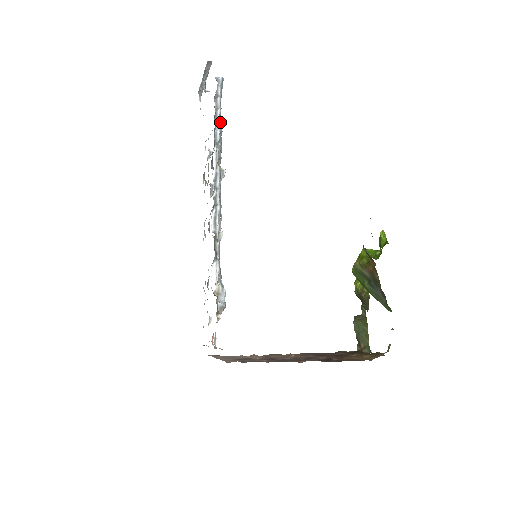
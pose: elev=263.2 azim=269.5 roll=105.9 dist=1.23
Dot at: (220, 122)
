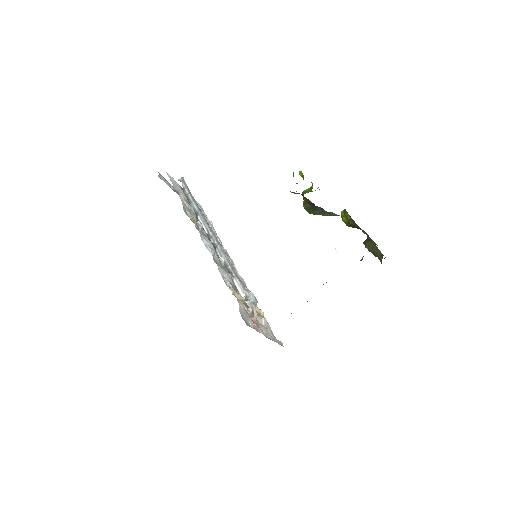
Dot at: (193, 200)
